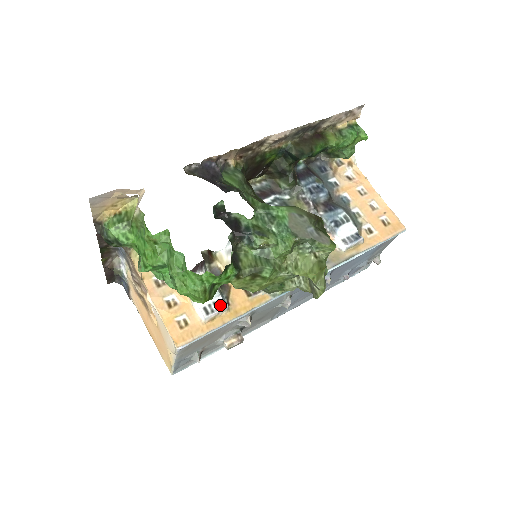
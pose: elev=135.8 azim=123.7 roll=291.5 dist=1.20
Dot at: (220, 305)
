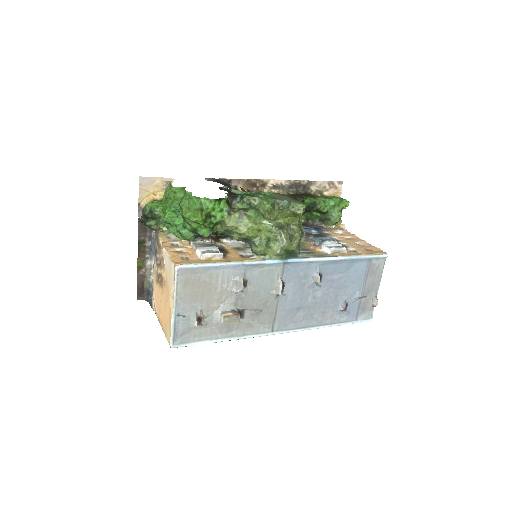
Dot at: (217, 251)
